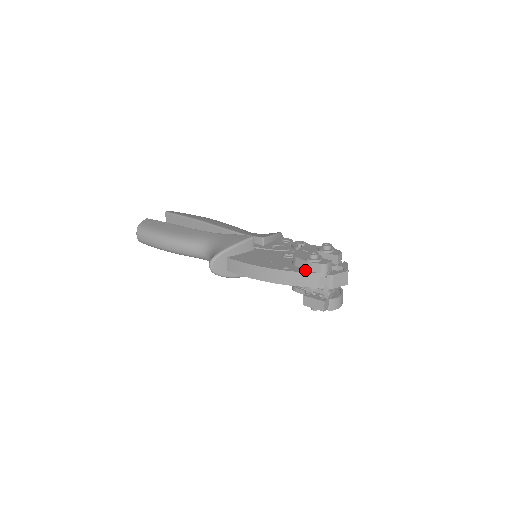
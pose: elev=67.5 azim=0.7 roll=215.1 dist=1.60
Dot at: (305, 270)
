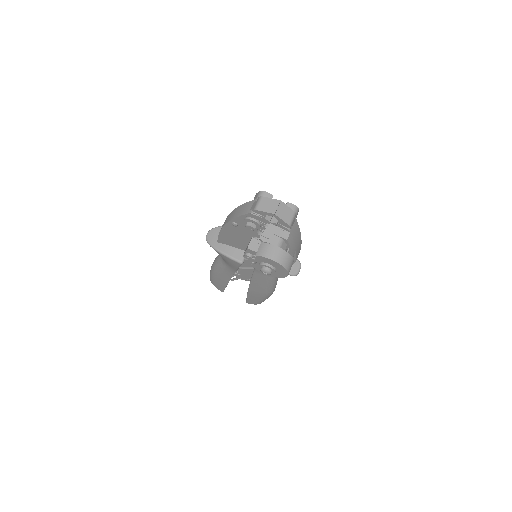
Dot at: occluded
